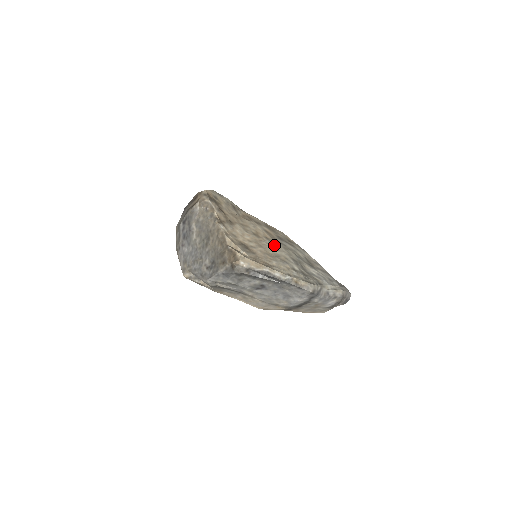
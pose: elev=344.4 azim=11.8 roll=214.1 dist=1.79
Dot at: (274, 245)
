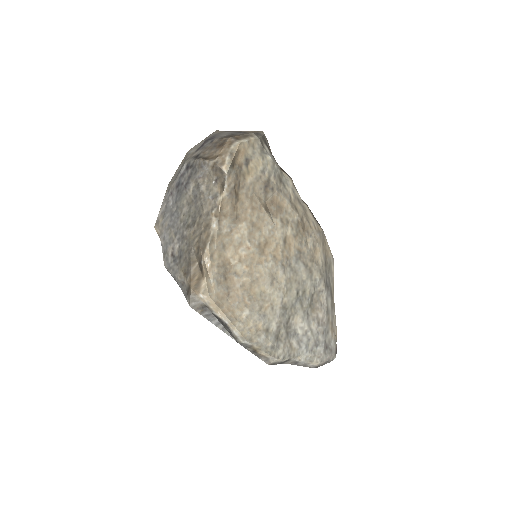
Dot at: (275, 274)
